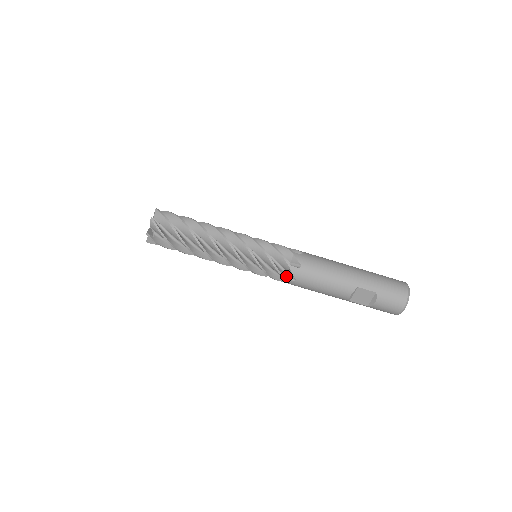
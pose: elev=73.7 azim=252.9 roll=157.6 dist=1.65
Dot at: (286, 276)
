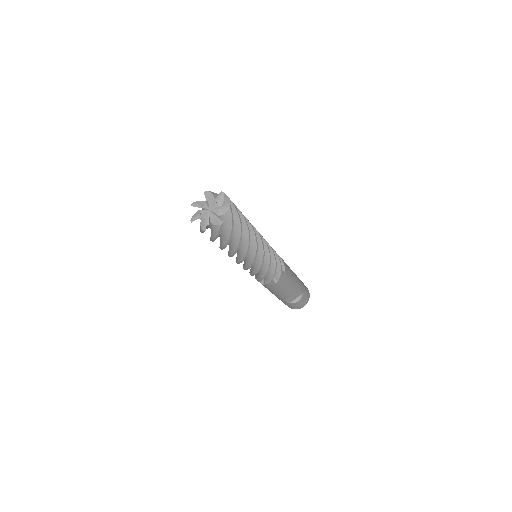
Dot at: occluded
